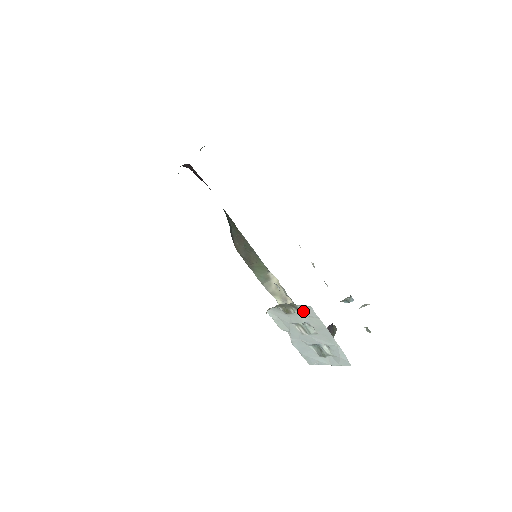
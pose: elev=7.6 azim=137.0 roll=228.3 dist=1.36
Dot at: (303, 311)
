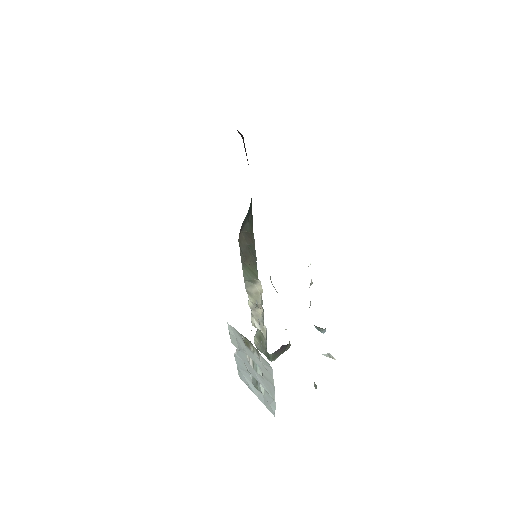
Dot at: (262, 360)
